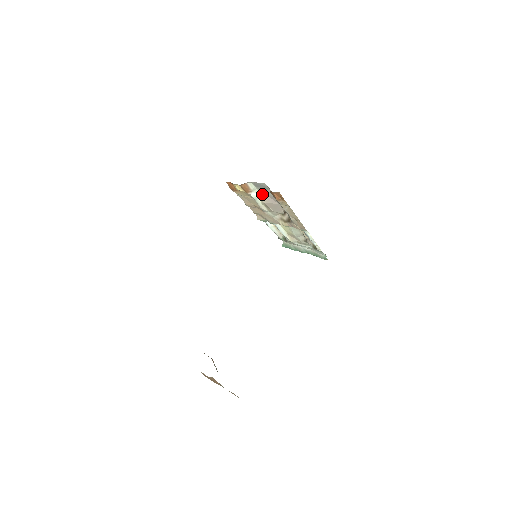
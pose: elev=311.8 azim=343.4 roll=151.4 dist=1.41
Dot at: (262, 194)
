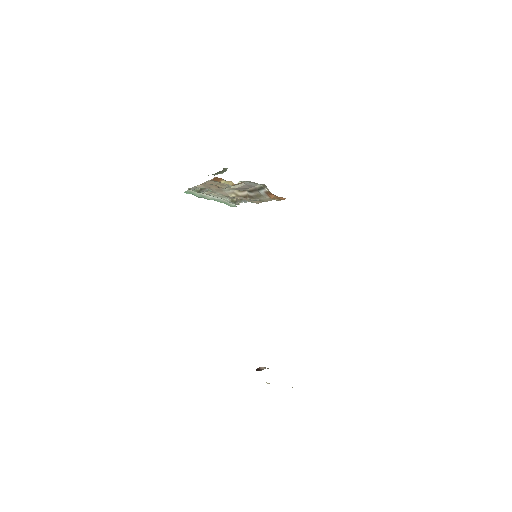
Dot at: (242, 183)
